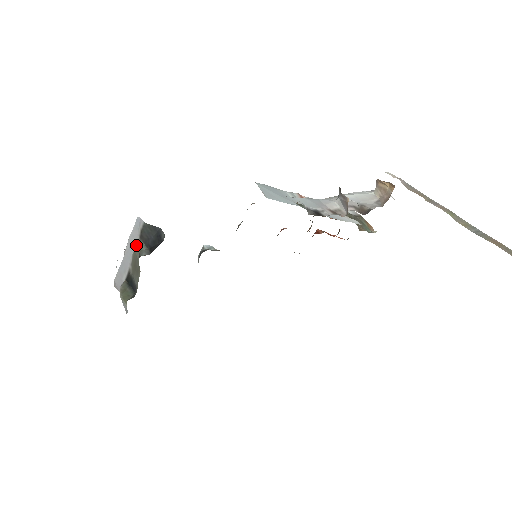
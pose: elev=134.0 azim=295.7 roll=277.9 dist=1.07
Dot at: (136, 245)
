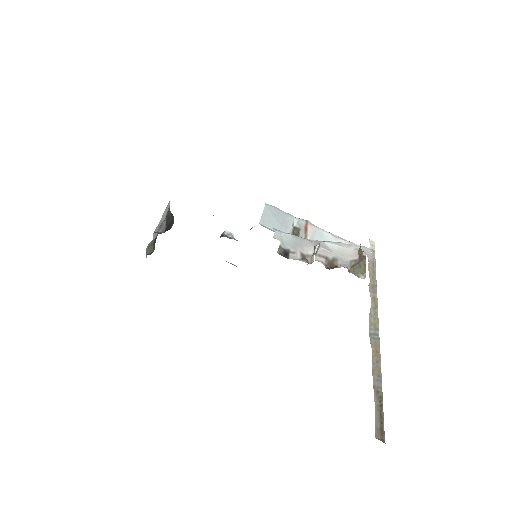
Dot at: (164, 220)
